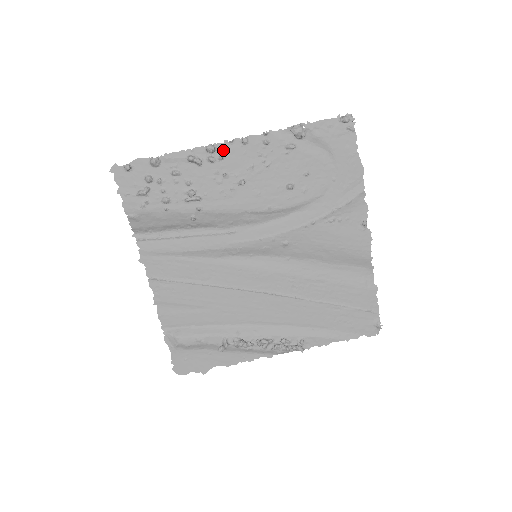
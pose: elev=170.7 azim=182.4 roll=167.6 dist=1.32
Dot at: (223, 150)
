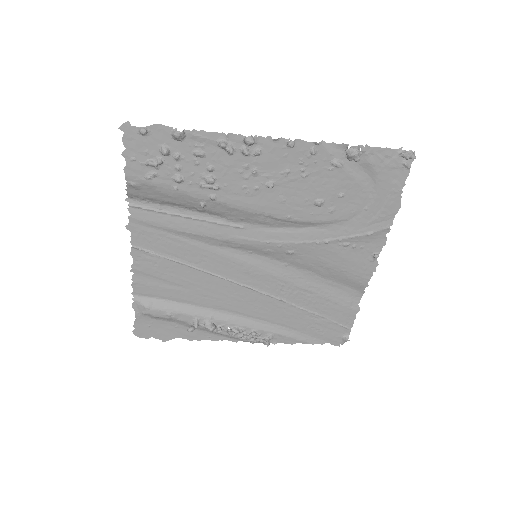
Dot at: (262, 145)
